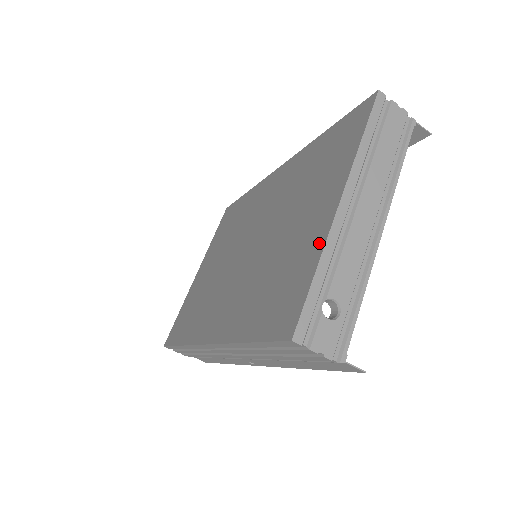
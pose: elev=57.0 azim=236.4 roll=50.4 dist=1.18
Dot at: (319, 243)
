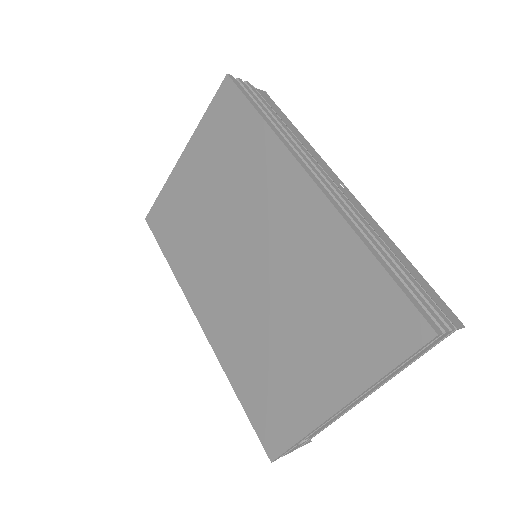
Dot at: (312, 419)
